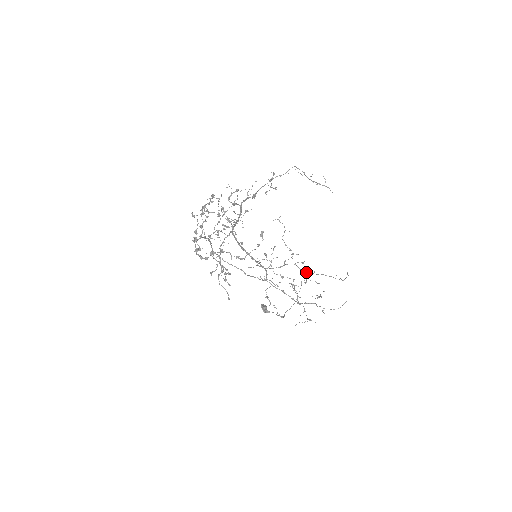
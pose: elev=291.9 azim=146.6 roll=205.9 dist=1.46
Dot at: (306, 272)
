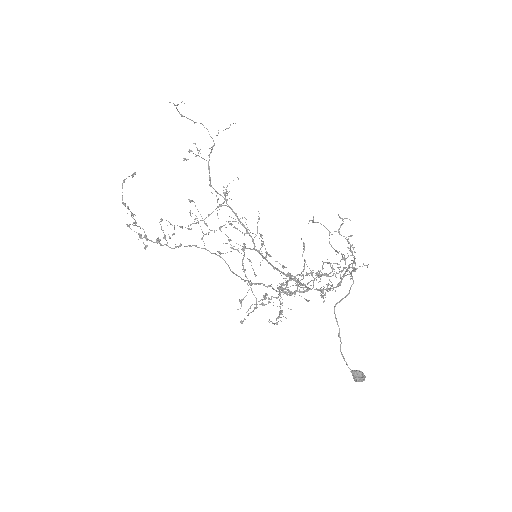
Dot at: (352, 271)
